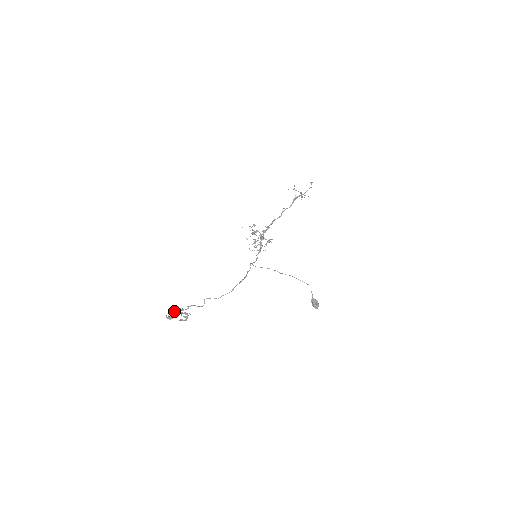
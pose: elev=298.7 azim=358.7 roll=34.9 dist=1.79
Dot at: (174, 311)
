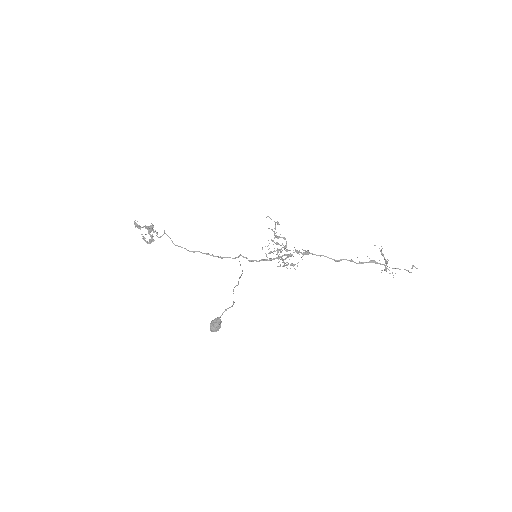
Dot at: occluded
